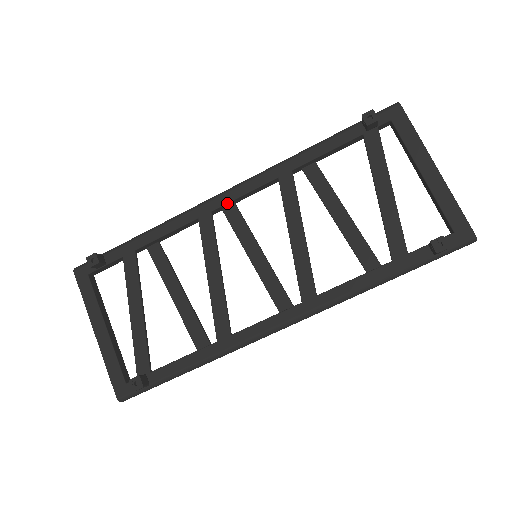
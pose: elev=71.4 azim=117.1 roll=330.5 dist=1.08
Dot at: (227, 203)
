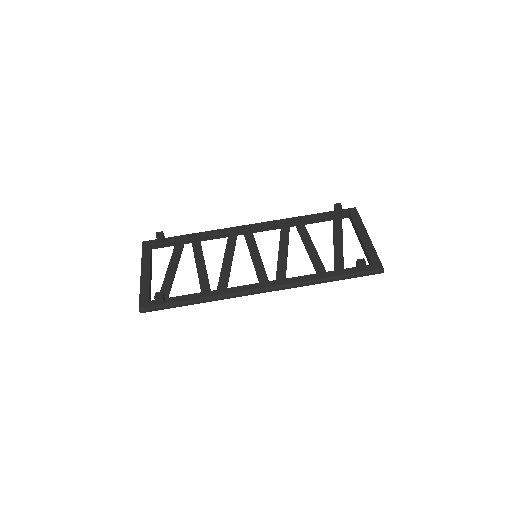
Dot at: (248, 229)
